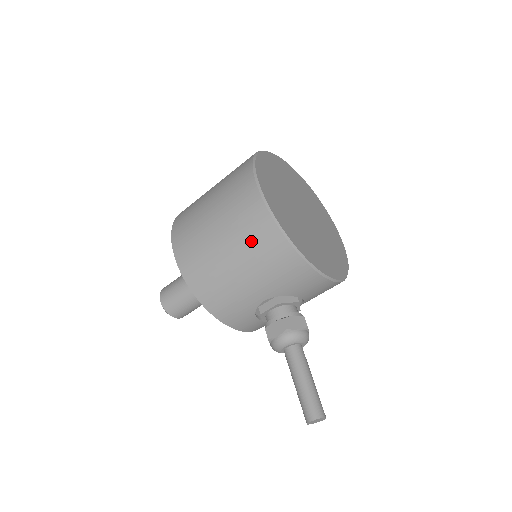
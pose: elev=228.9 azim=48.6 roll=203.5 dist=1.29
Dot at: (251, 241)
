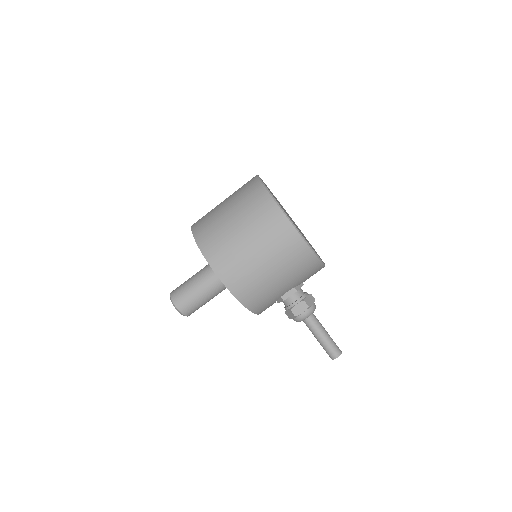
Dot at: (288, 258)
